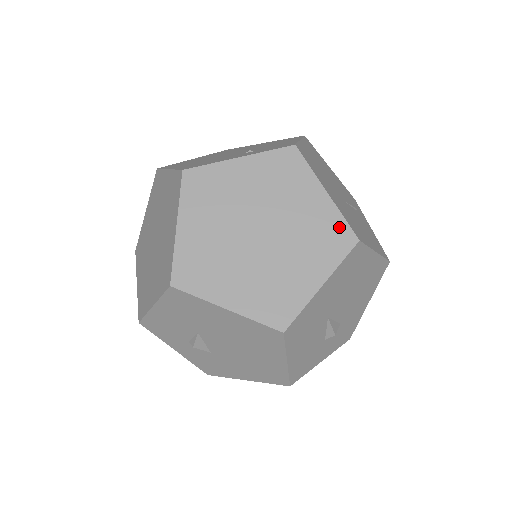
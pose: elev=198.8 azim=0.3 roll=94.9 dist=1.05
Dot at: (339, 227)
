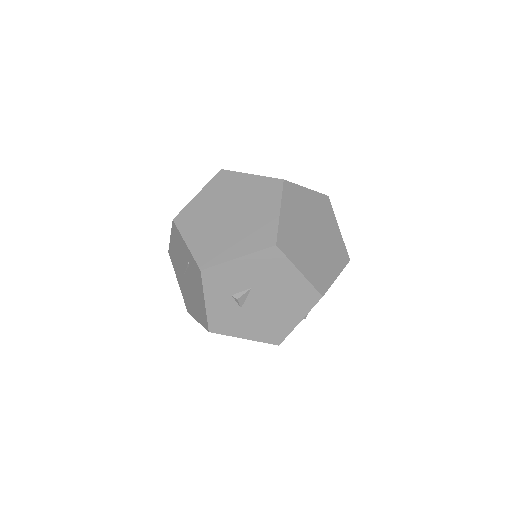
Dot at: (343, 249)
